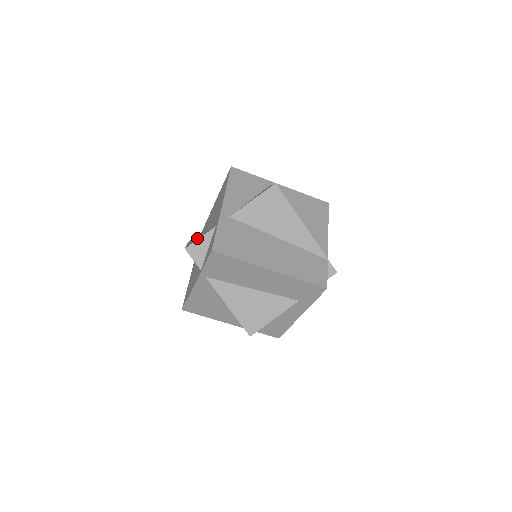
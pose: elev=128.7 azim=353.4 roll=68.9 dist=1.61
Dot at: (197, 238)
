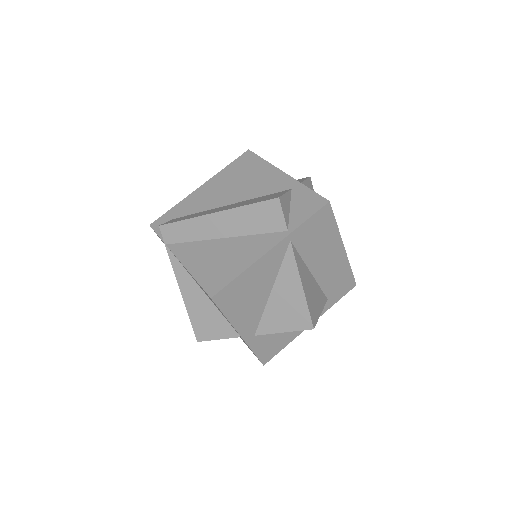
Dot at: (259, 199)
